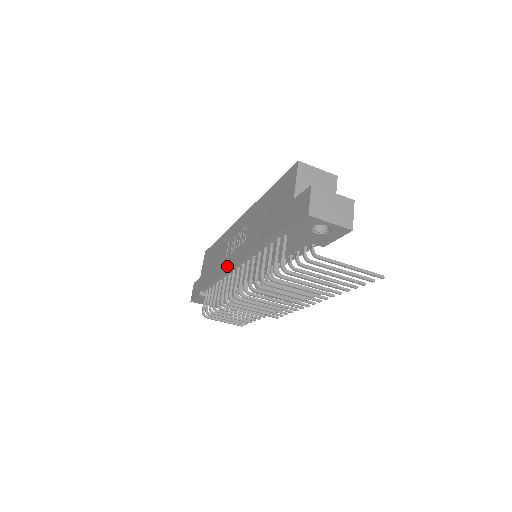
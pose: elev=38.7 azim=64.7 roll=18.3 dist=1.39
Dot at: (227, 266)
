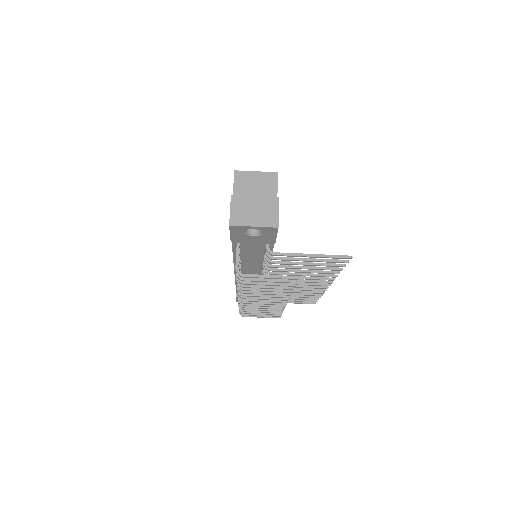
Dot at: occluded
